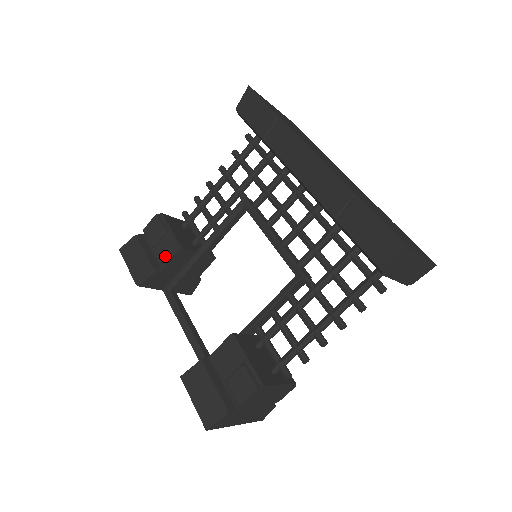
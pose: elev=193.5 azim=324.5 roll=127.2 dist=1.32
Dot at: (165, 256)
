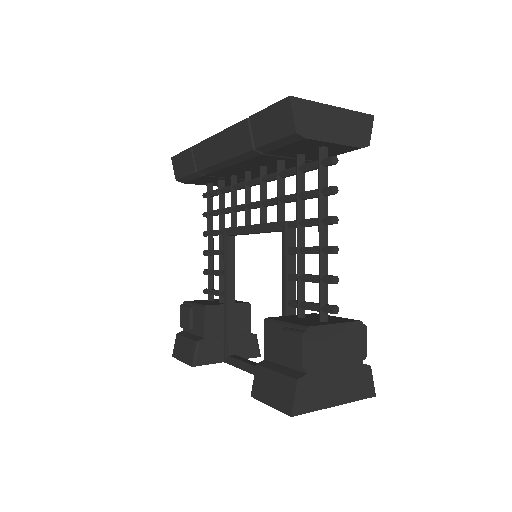
Dot at: (200, 326)
